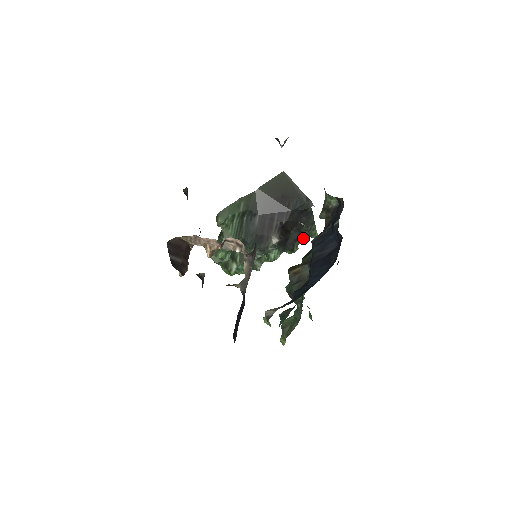
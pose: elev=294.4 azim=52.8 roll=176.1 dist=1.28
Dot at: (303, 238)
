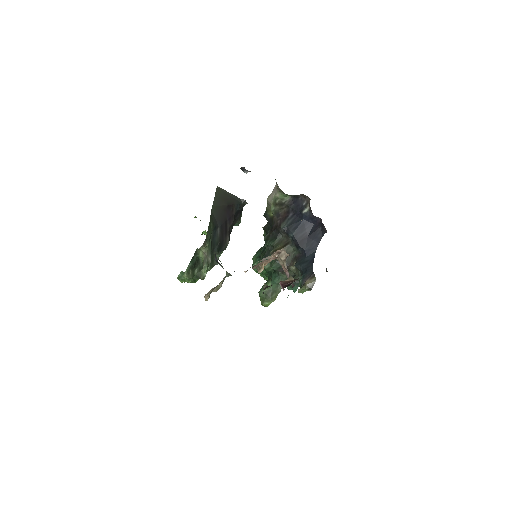
Dot at: occluded
